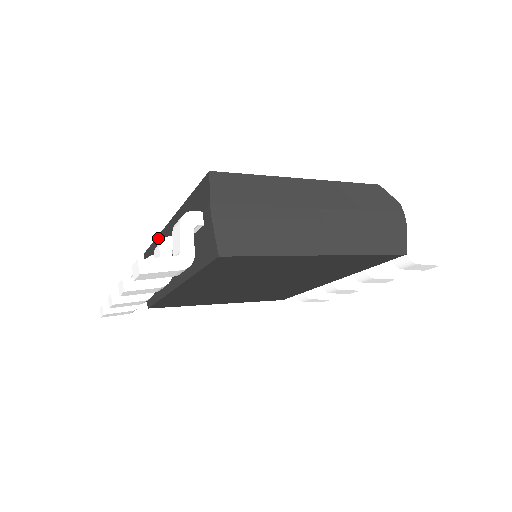
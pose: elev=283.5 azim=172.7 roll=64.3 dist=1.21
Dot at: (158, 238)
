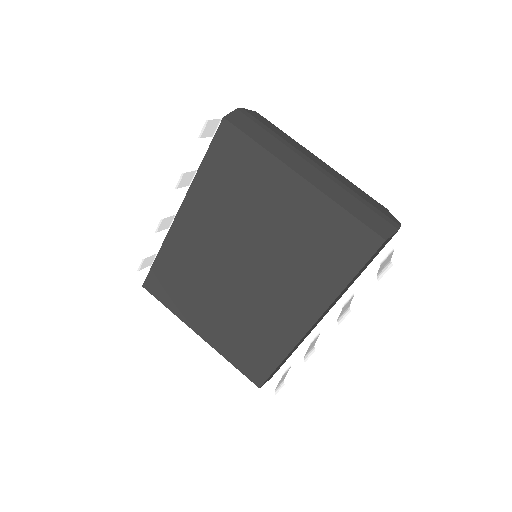
Dot at: occluded
